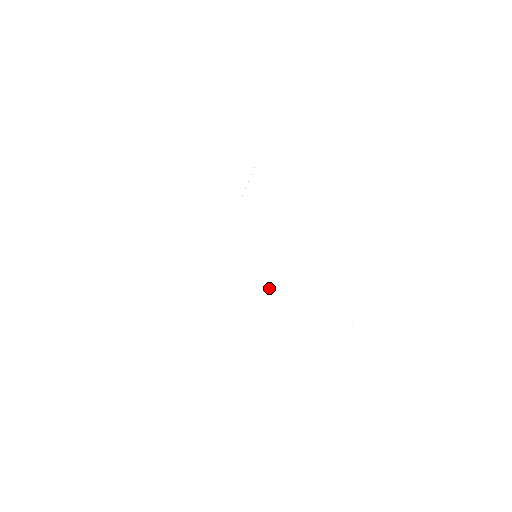
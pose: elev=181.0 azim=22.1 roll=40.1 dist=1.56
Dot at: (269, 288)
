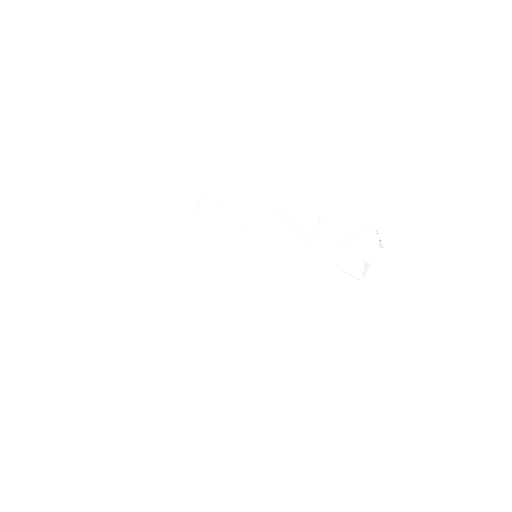
Dot at: (279, 270)
